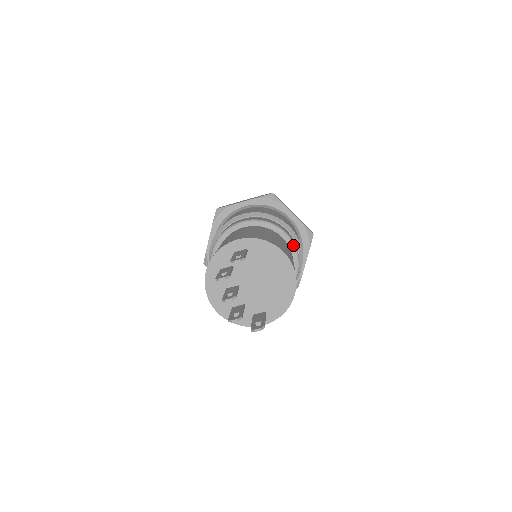
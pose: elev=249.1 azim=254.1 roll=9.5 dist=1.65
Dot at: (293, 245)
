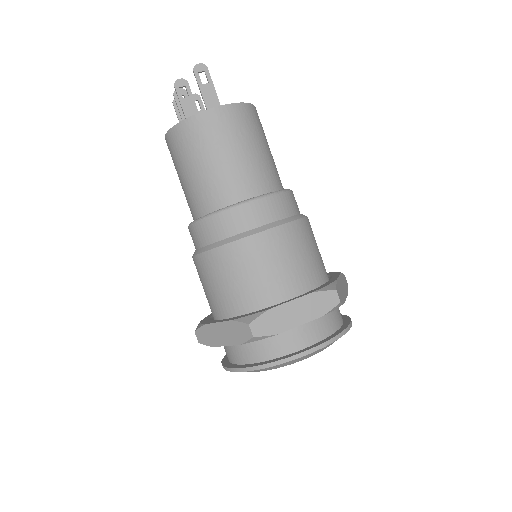
Dot at: occluded
